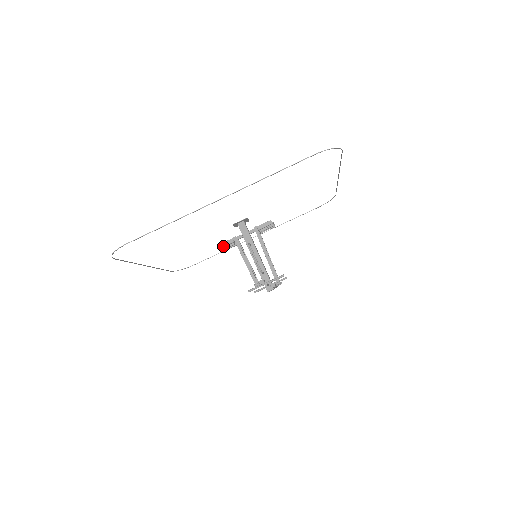
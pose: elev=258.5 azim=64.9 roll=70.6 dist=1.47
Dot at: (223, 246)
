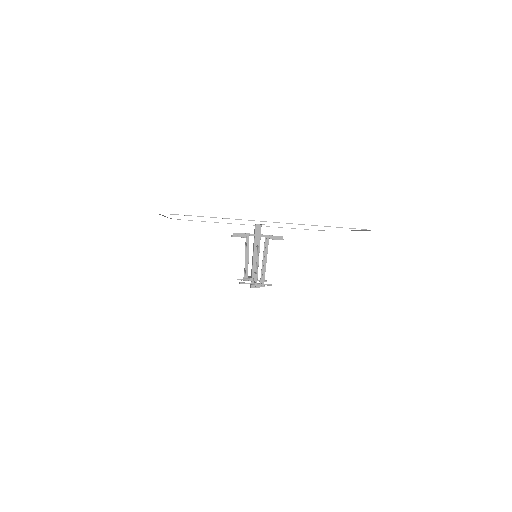
Dot at: (237, 236)
